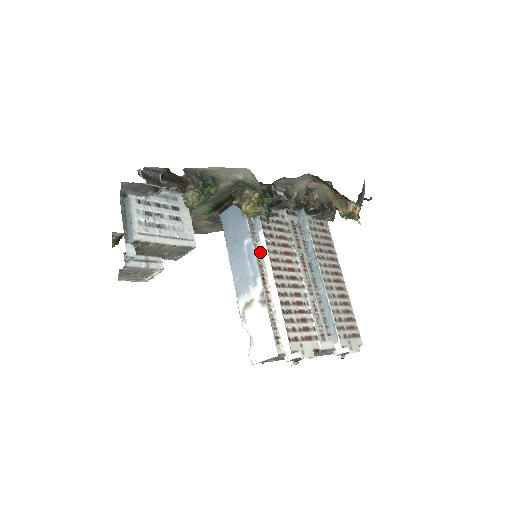
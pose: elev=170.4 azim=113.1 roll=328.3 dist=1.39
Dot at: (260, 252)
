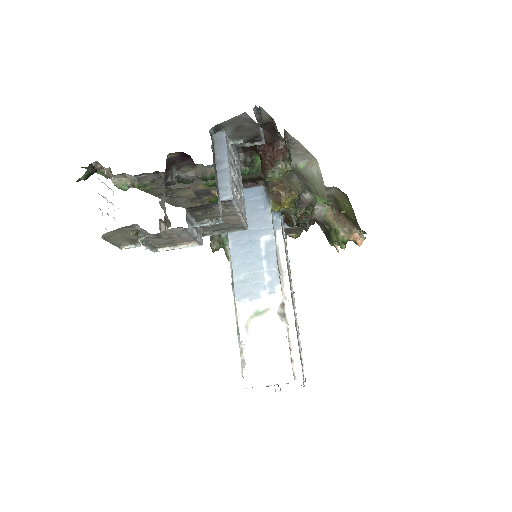
Dot at: (277, 255)
